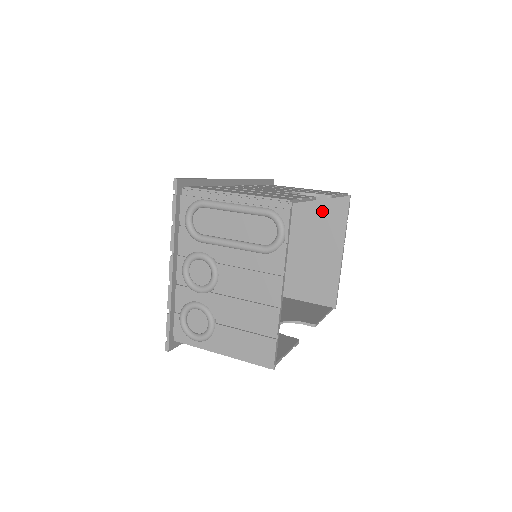
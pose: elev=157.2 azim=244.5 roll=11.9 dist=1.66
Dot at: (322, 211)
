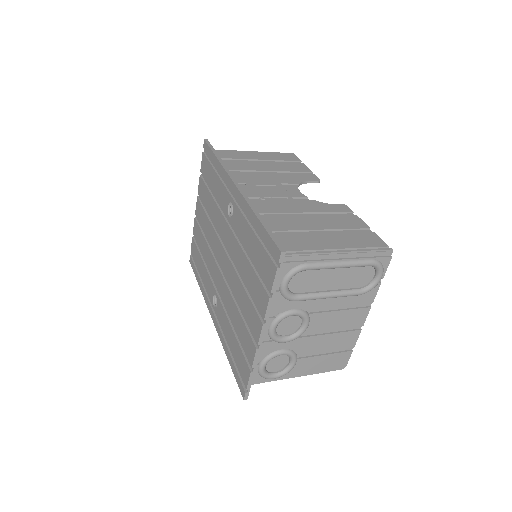
Dot at: occluded
